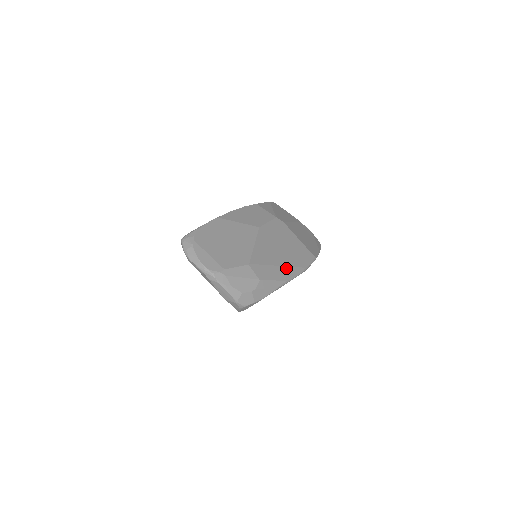
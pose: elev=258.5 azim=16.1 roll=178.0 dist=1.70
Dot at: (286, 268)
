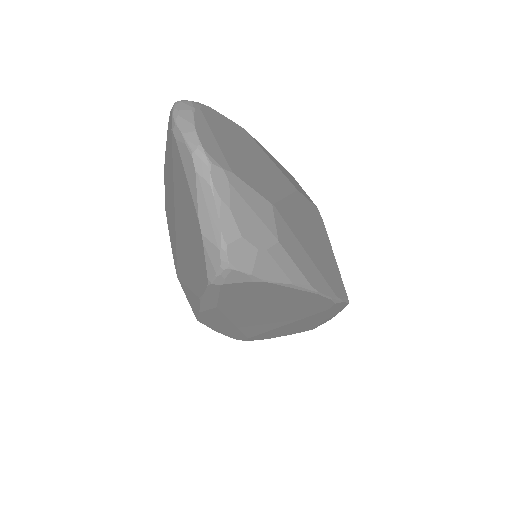
Dot at: (316, 269)
